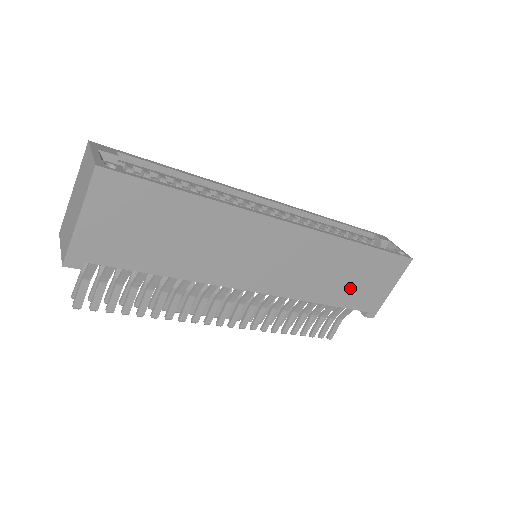
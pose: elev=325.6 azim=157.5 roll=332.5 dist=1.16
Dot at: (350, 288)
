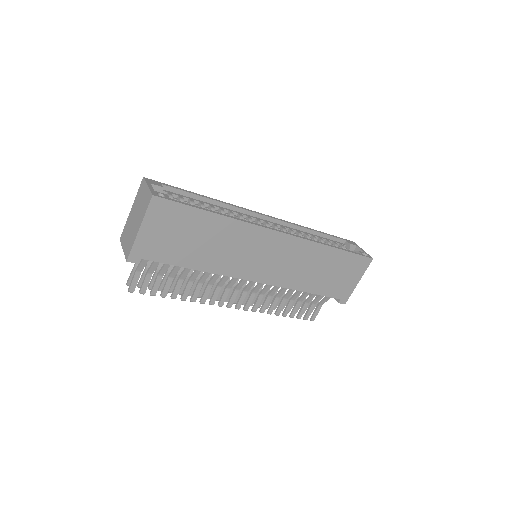
Dot at: (326, 280)
